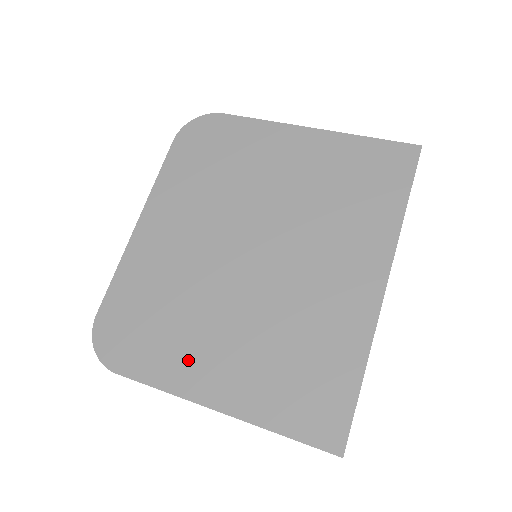
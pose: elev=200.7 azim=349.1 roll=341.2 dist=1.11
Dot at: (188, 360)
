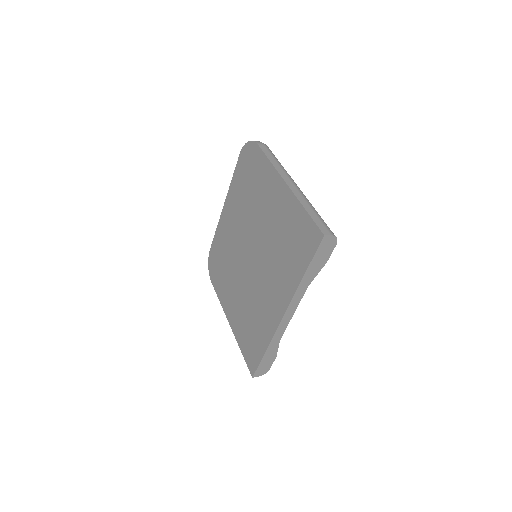
Dot at: (226, 295)
